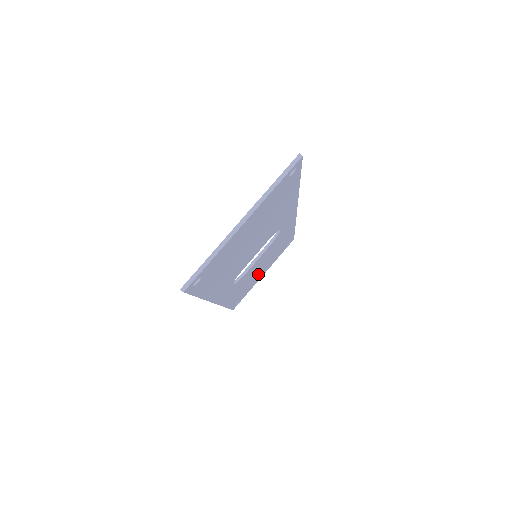
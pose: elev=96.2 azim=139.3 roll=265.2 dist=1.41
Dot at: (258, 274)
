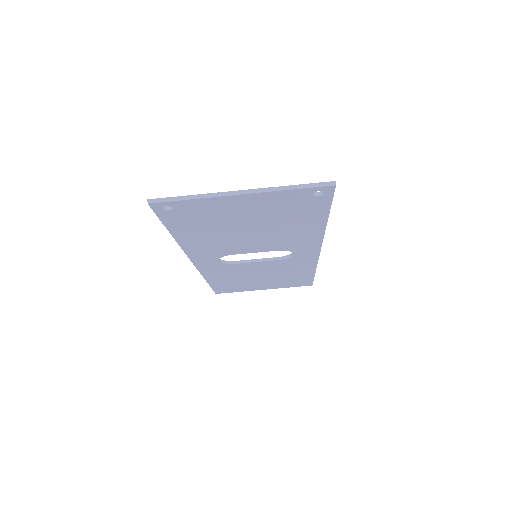
Dot at: (256, 282)
